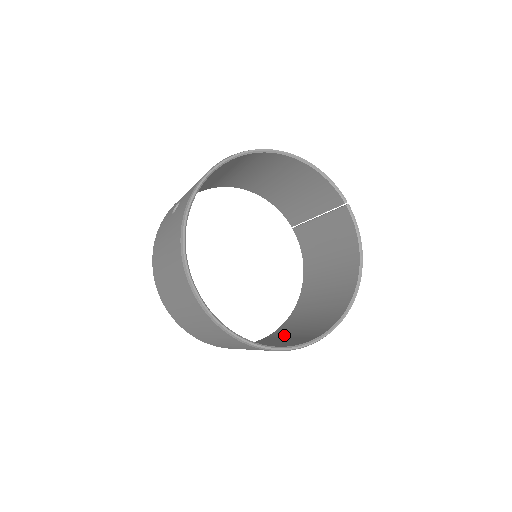
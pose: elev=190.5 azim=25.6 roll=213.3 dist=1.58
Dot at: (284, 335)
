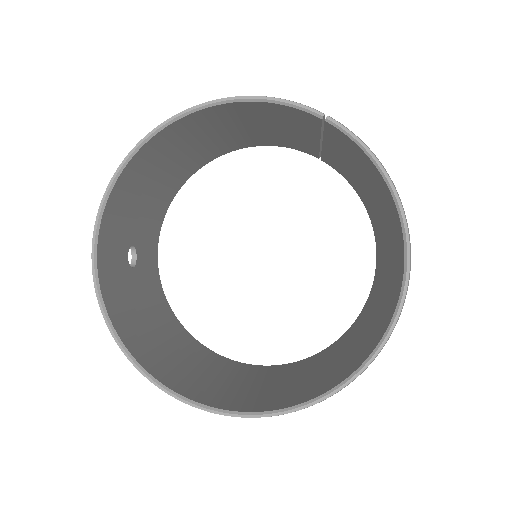
Dot at: (357, 331)
